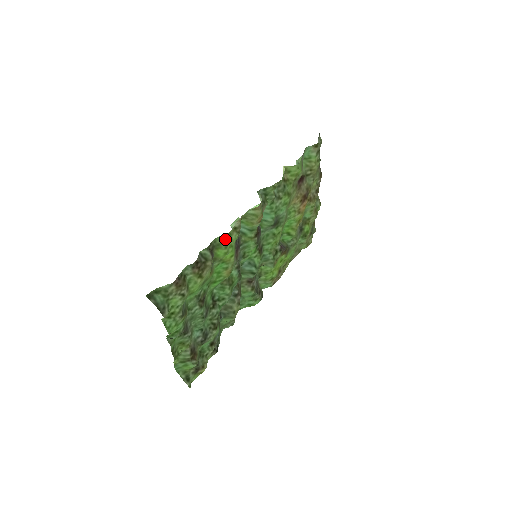
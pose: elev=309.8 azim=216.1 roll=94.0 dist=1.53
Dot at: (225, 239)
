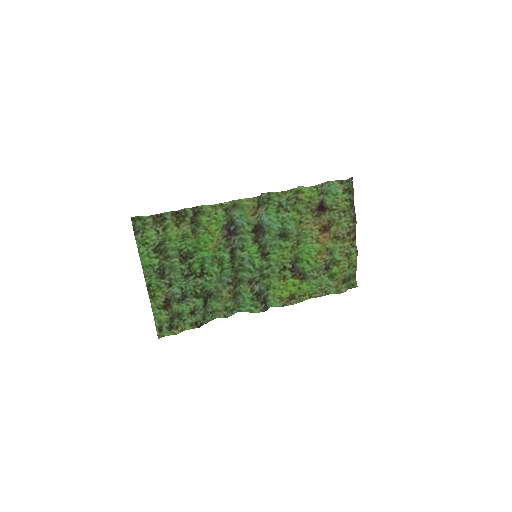
Dot at: (210, 209)
